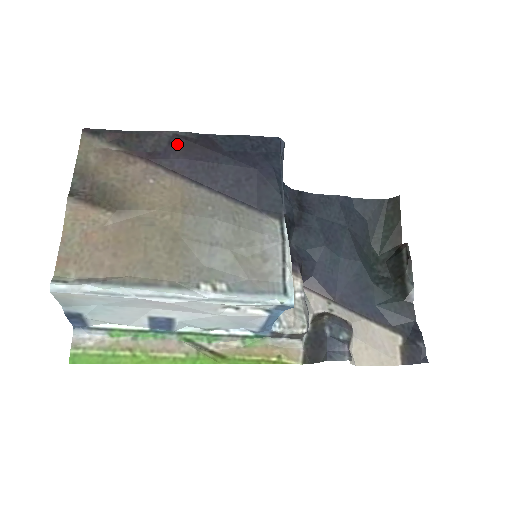
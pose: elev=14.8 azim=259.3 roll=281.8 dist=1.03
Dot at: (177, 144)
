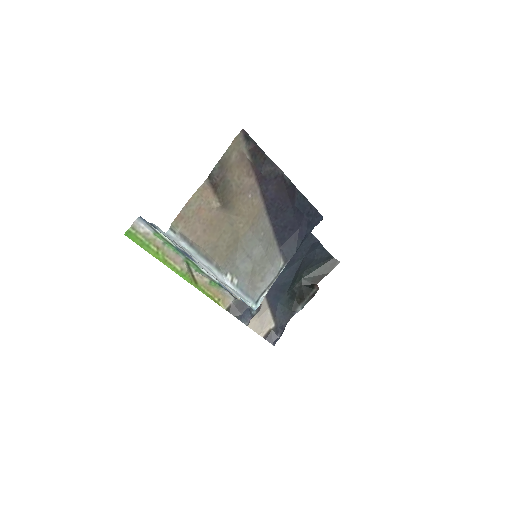
Dot at: (278, 182)
